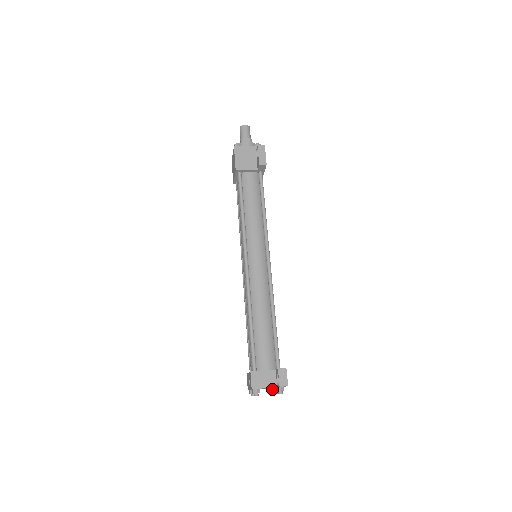
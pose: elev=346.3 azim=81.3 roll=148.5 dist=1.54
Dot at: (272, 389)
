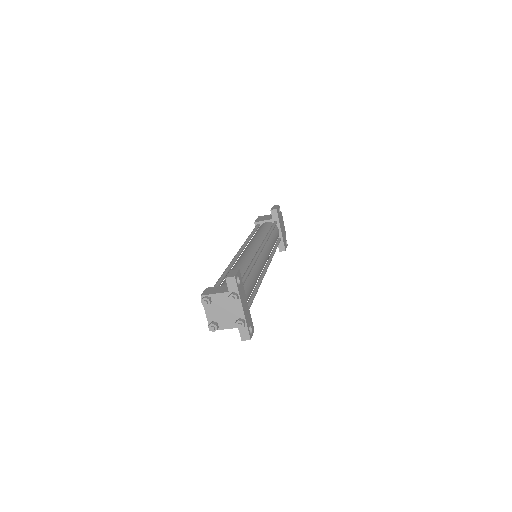
Dot at: (236, 323)
